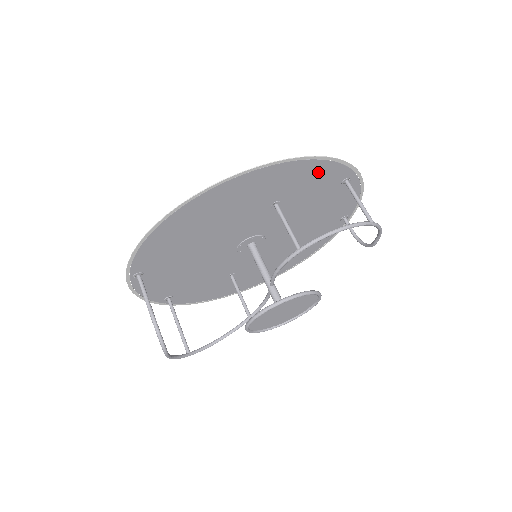
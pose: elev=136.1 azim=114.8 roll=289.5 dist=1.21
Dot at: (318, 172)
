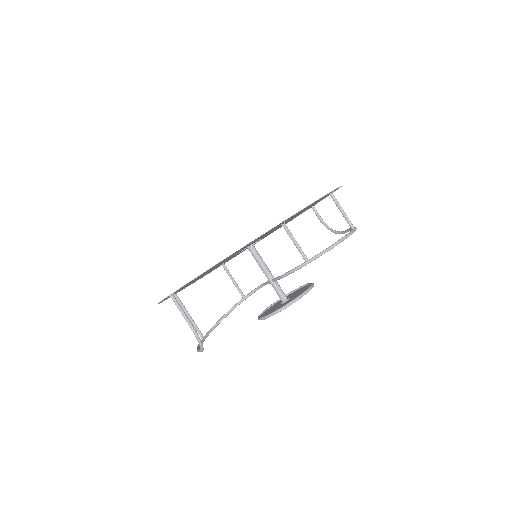
Dot at: occluded
